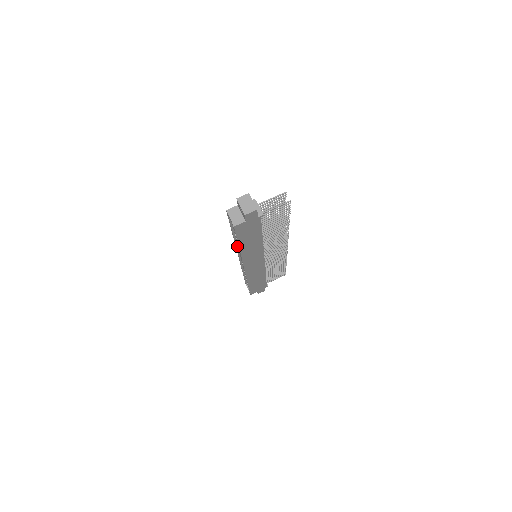
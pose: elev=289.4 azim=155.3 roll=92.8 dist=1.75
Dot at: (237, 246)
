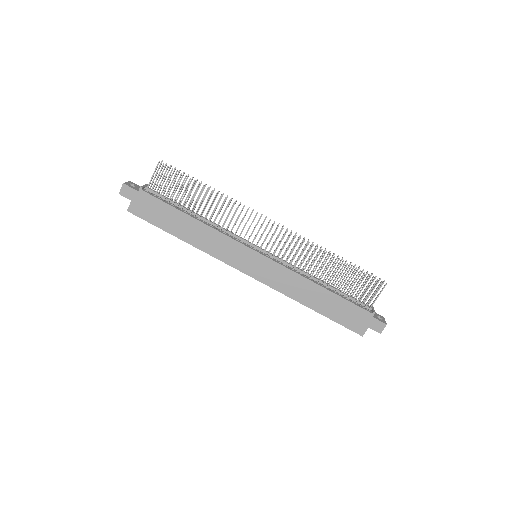
Dot at: occluded
